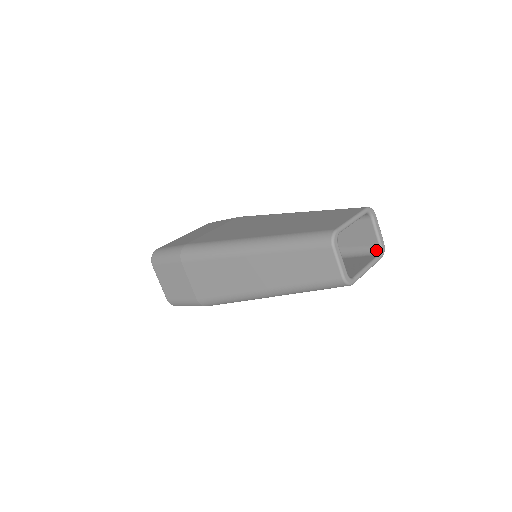
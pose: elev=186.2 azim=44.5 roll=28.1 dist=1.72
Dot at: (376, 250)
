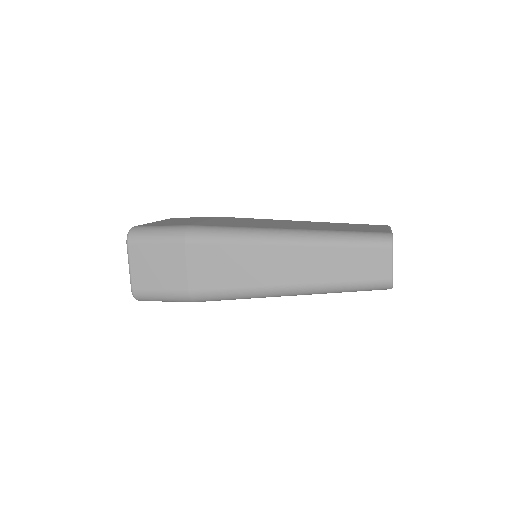
Dot at: occluded
